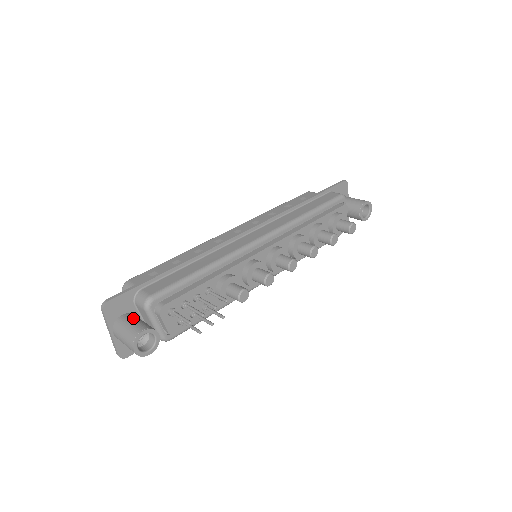
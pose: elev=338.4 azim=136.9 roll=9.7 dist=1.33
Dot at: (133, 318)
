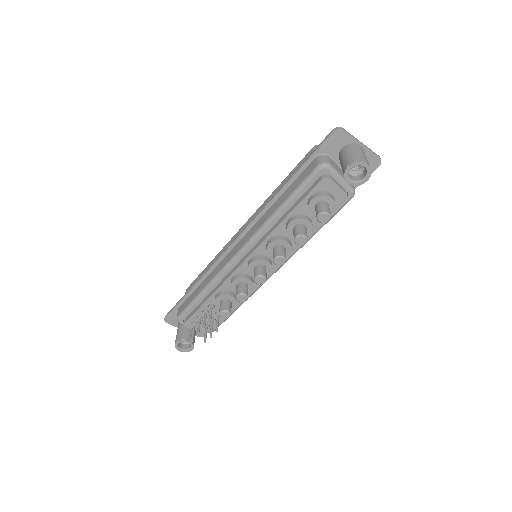
Dot at: (180, 326)
